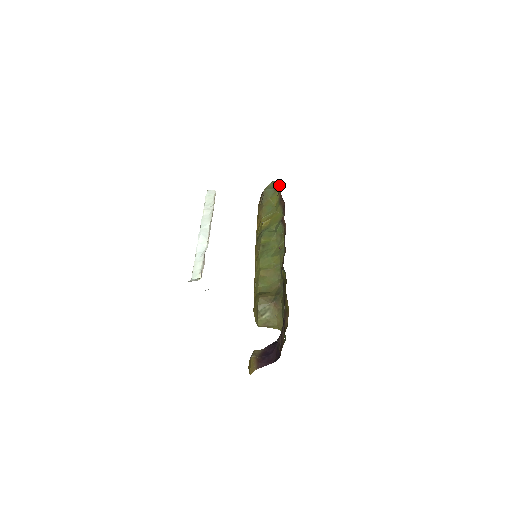
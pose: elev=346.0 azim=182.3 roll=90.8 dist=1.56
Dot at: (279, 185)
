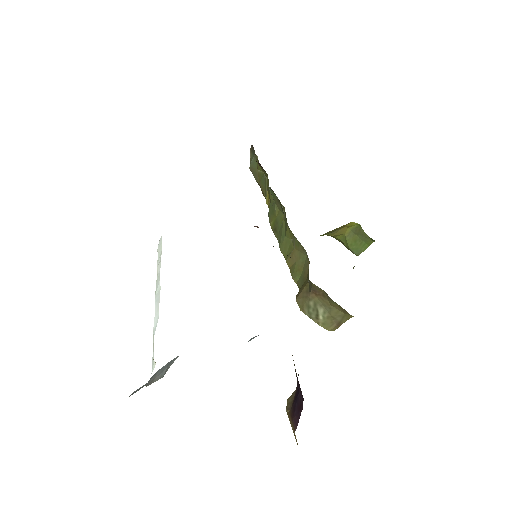
Dot at: (253, 148)
